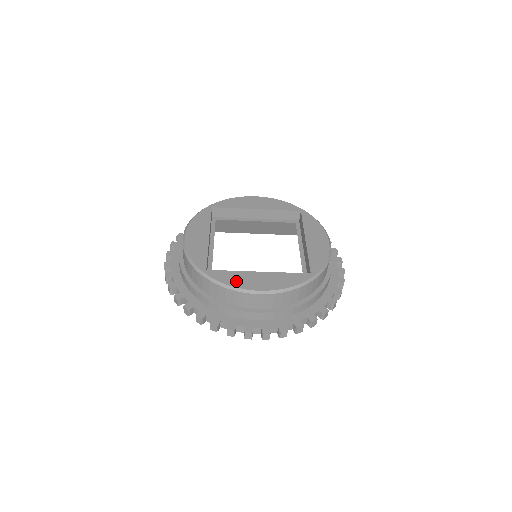
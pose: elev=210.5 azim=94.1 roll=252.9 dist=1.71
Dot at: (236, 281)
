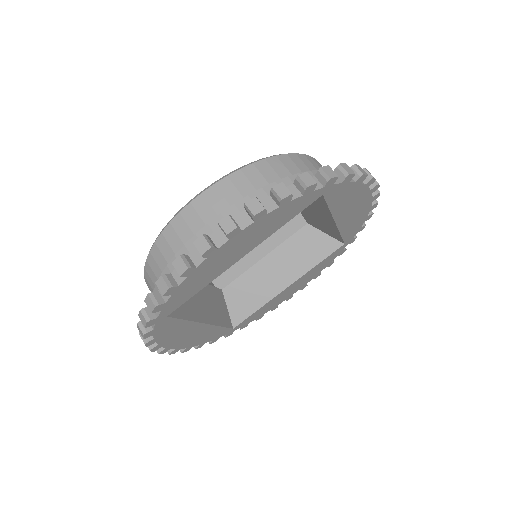
Dot at: occluded
